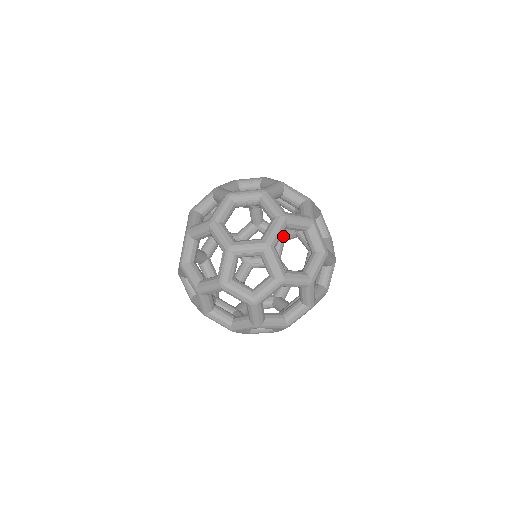
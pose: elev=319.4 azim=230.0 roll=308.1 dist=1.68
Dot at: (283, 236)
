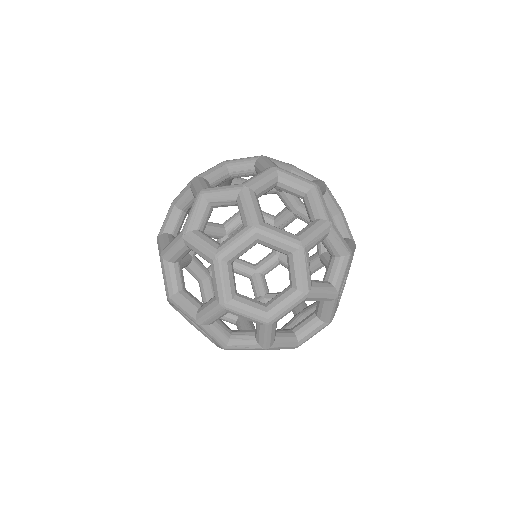
Dot at: occluded
